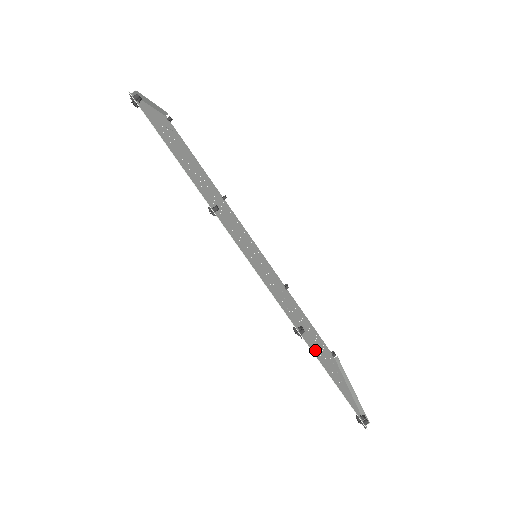
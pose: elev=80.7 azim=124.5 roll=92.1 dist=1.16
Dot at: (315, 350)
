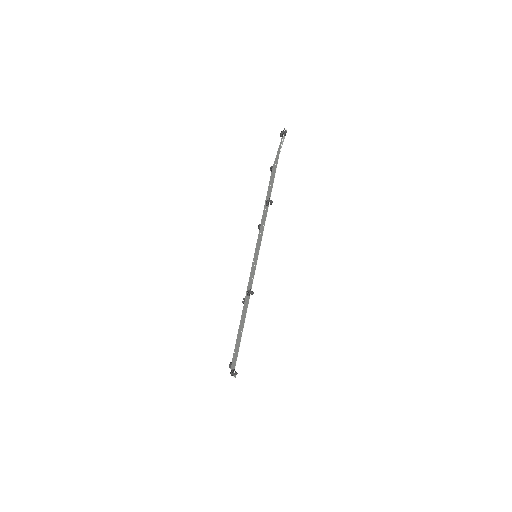
Dot at: occluded
